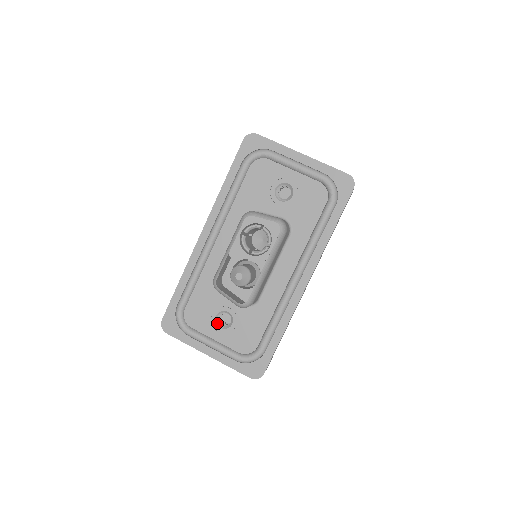
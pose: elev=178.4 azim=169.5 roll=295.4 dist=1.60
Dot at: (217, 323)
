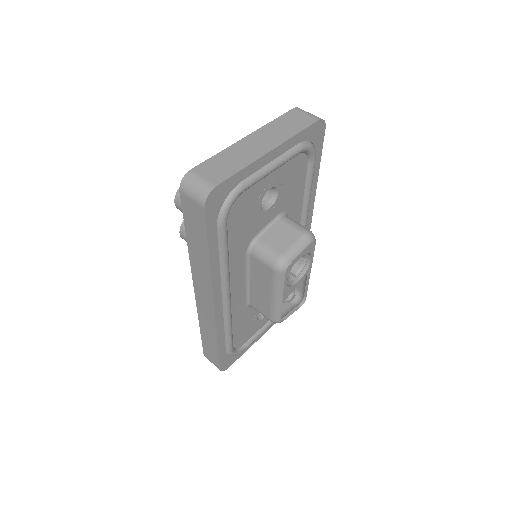
Dot at: (259, 319)
